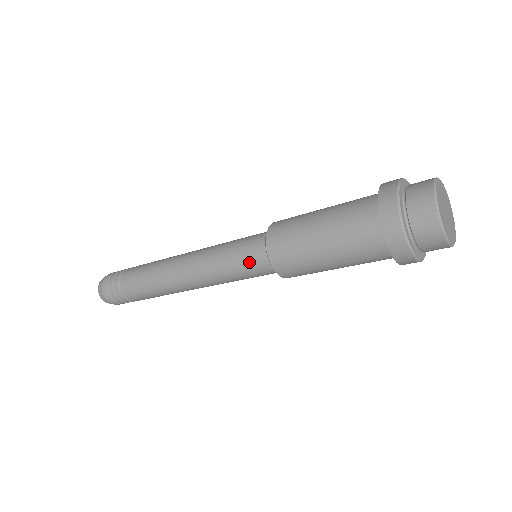
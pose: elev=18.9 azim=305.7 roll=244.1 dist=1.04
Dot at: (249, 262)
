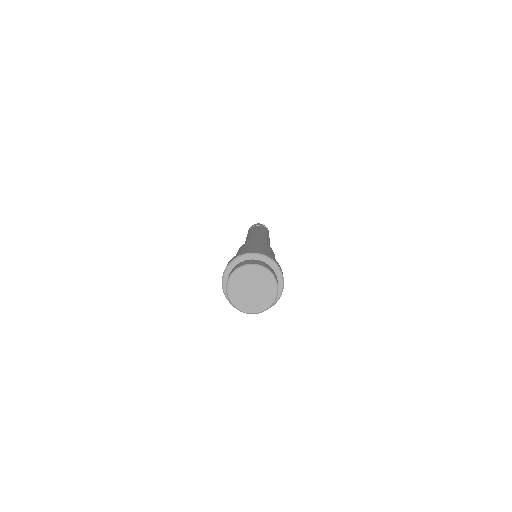
Dot at: occluded
